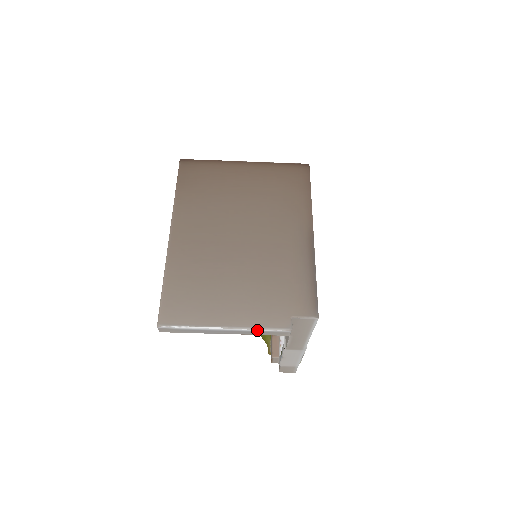
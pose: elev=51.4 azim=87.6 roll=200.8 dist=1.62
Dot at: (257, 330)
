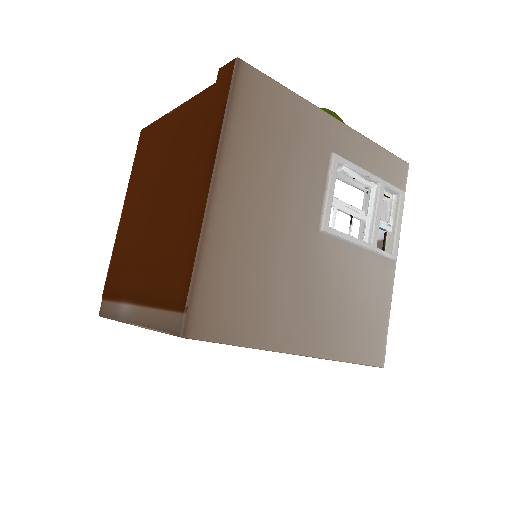
Dot at: occluded
